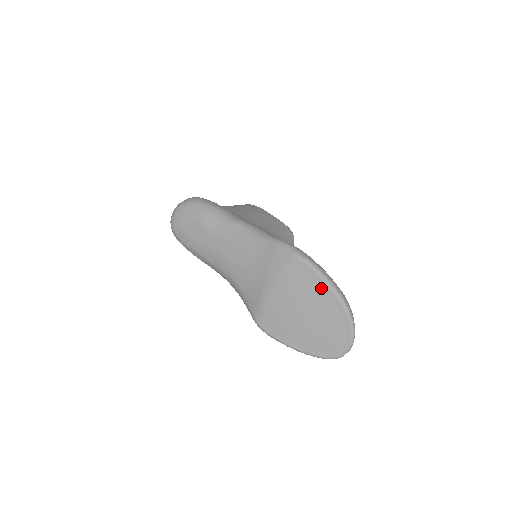
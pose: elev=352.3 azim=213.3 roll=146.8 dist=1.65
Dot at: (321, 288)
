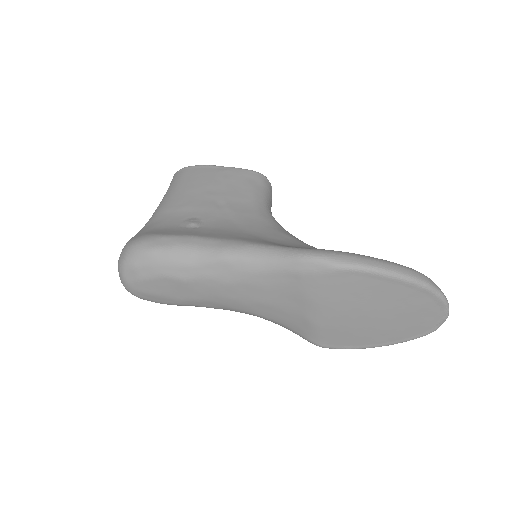
Dot at: (389, 286)
